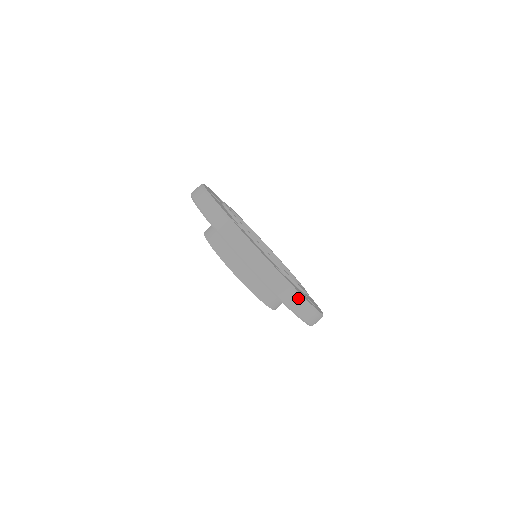
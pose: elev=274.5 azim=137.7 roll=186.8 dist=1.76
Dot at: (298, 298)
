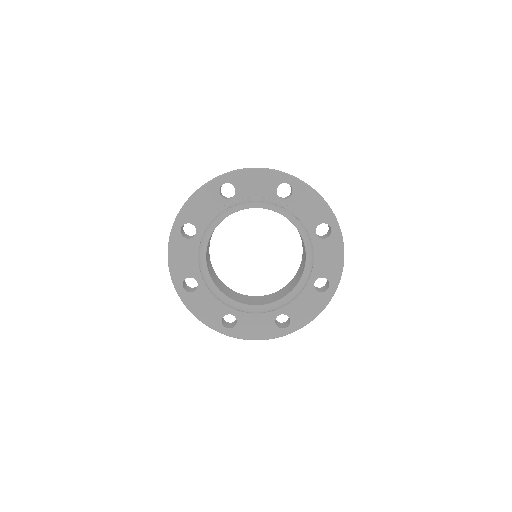
Dot at: (308, 323)
